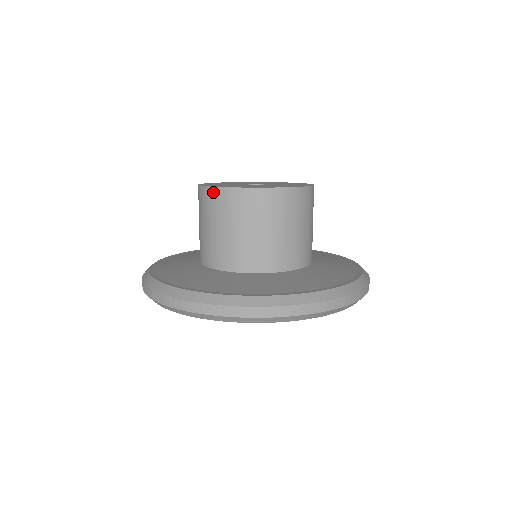
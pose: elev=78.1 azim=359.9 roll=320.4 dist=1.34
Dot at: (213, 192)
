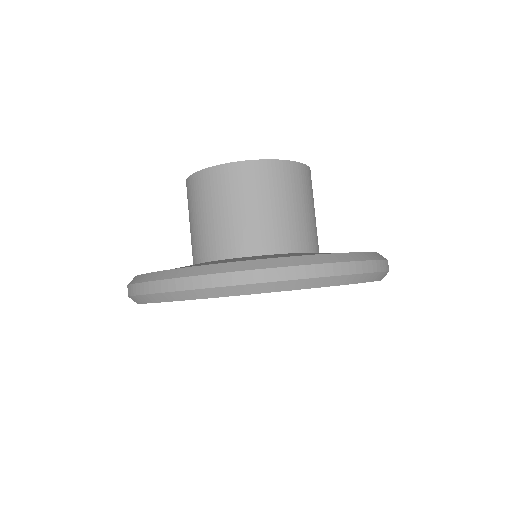
Dot at: (229, 169)
